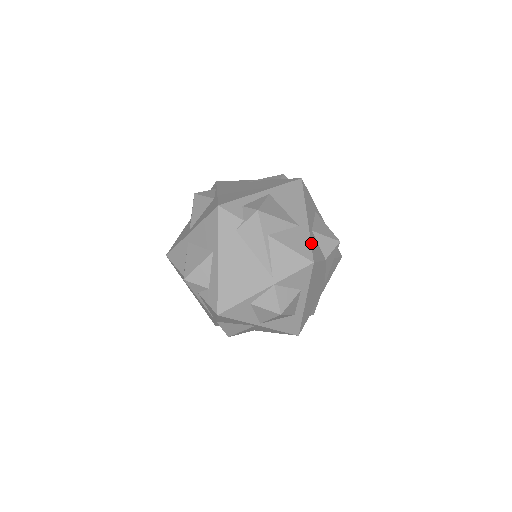
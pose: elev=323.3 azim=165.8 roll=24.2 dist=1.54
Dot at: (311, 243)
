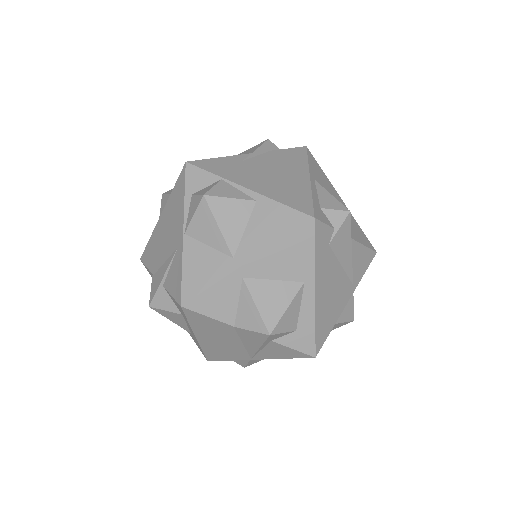
Dot at: (361, 230)
